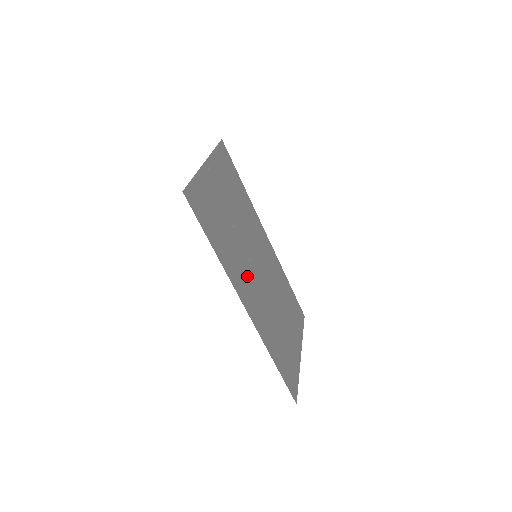
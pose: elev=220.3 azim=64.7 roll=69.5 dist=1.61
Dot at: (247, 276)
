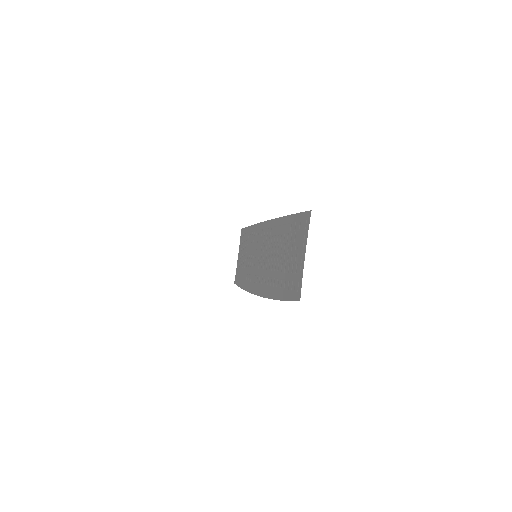
Dot at: occluded
